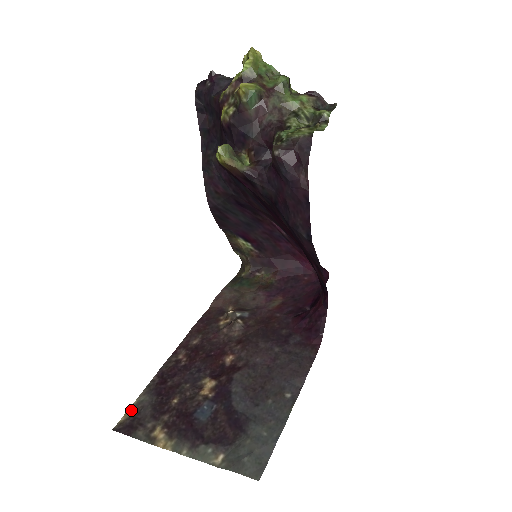
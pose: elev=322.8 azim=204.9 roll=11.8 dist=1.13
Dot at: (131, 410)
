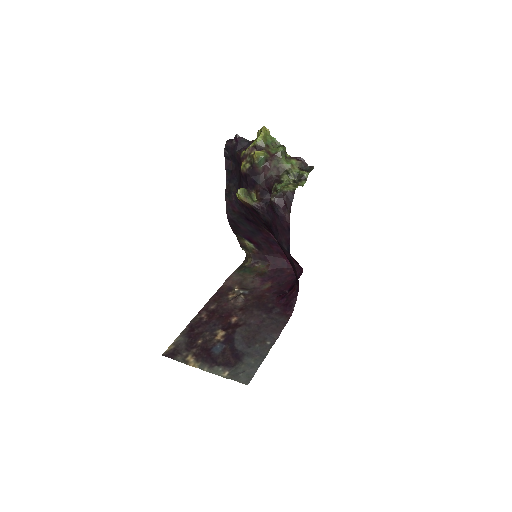
Dot at: (173, 345)
